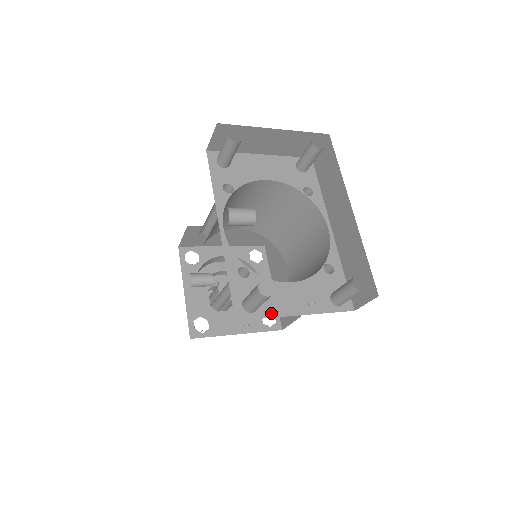
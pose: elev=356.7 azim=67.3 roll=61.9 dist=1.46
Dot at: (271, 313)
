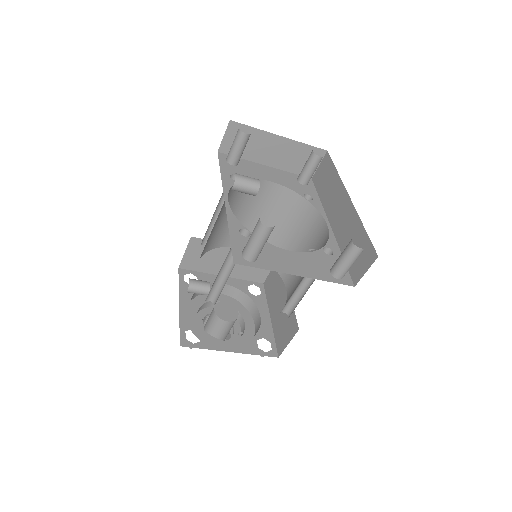
Dot at: (270, 267)
